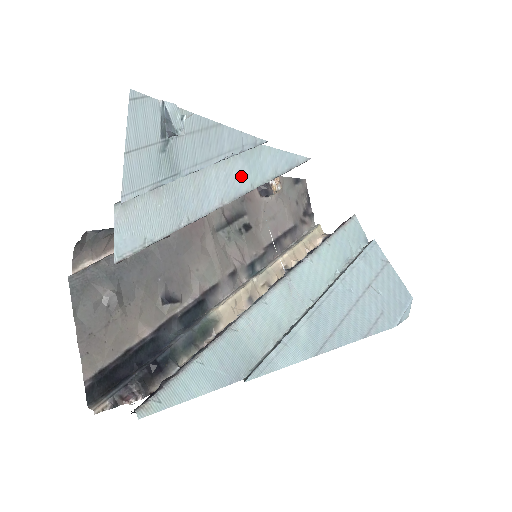
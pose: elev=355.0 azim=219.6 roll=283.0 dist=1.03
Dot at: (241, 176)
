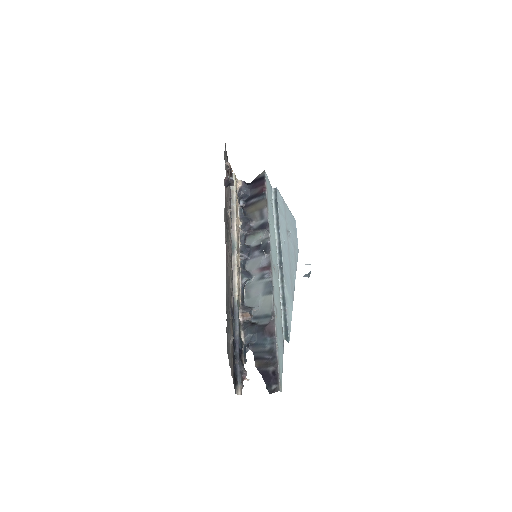
Dot at: occluded
